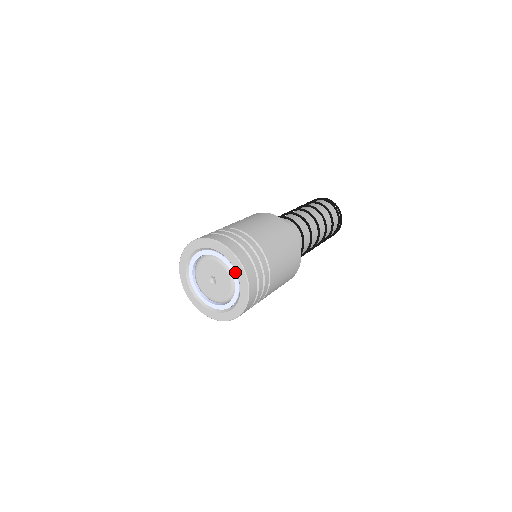
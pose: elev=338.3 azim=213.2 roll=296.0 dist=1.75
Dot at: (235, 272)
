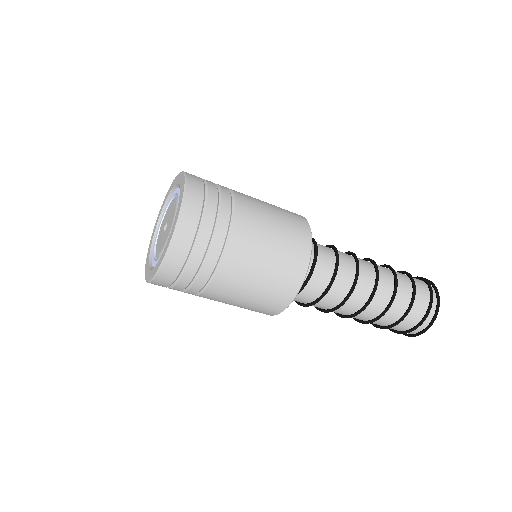
Dot at: occluded
